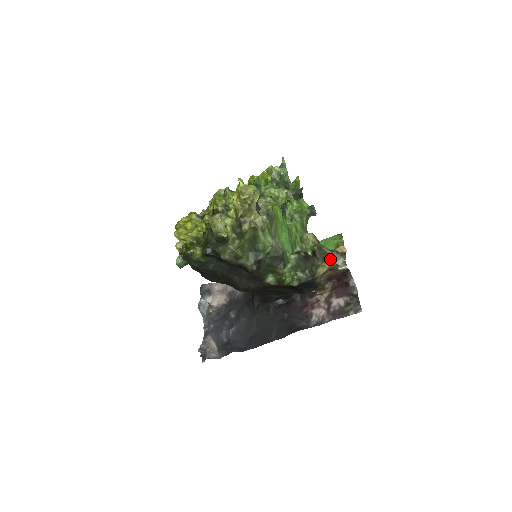
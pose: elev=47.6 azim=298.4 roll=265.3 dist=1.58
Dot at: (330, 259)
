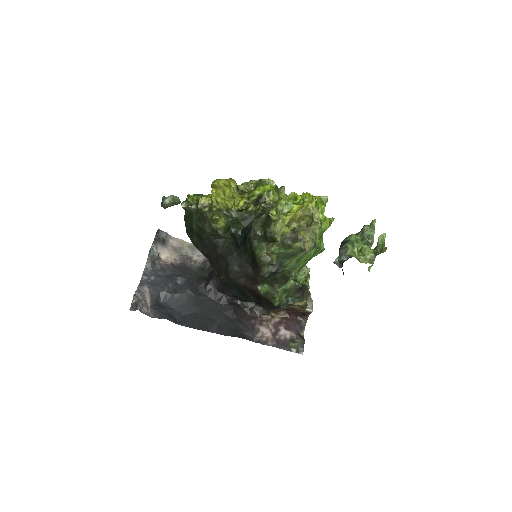
Dot at: occluded
